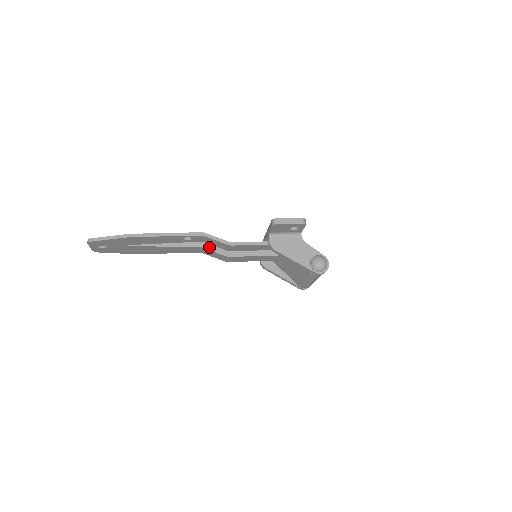
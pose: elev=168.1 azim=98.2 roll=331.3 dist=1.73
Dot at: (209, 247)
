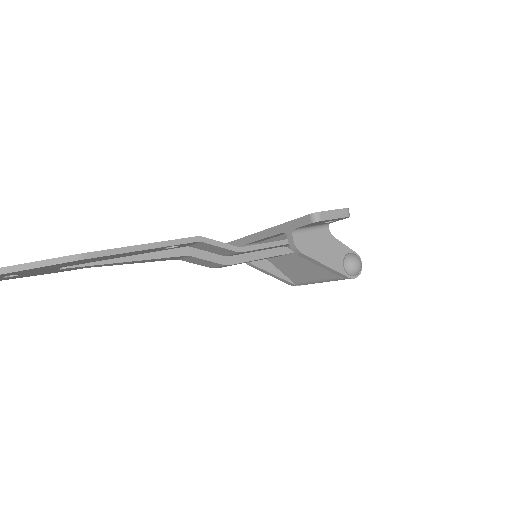
Dot at: (199, 254)
